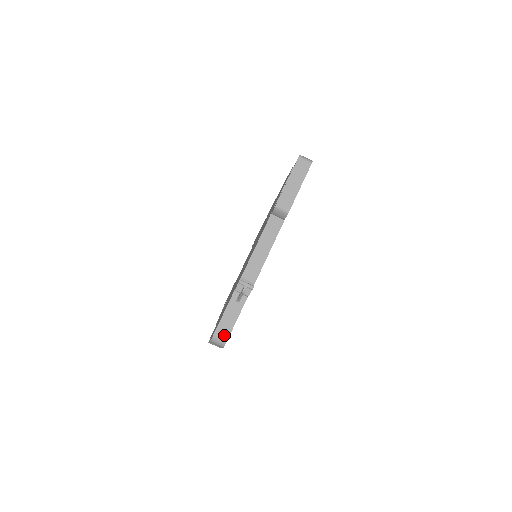
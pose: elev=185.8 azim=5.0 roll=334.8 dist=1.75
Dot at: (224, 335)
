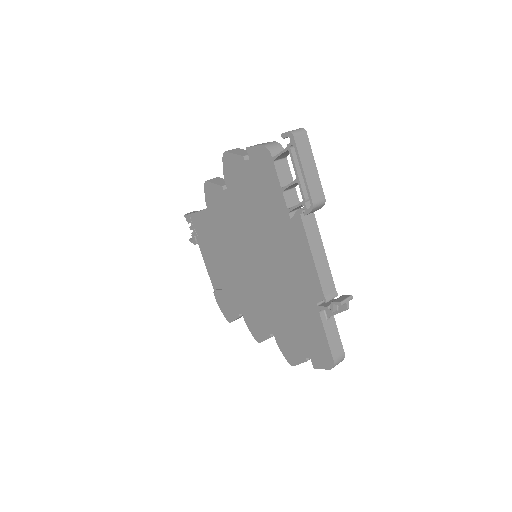
Dot at: (340, 354)
